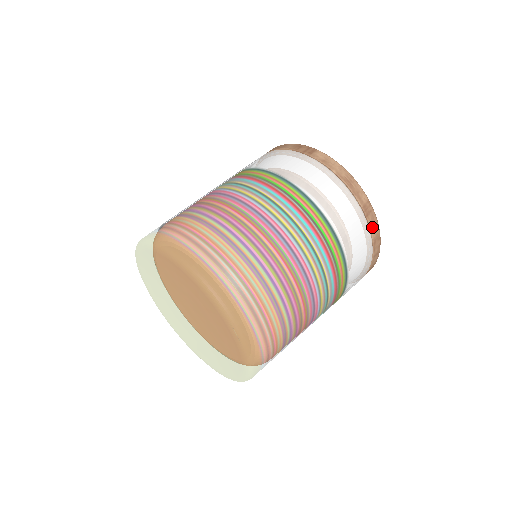
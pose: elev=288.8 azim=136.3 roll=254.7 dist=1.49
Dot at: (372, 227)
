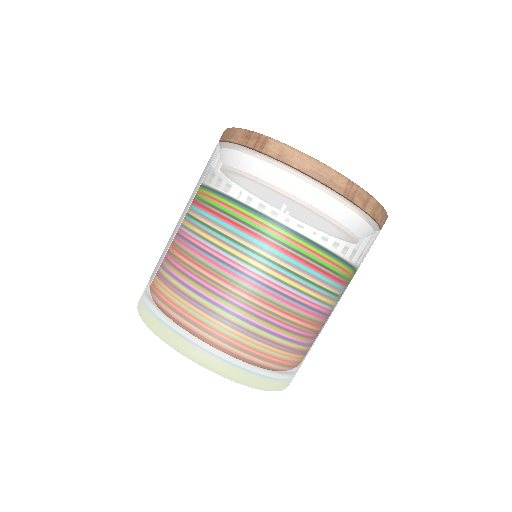
Dot at: (363, 206)
